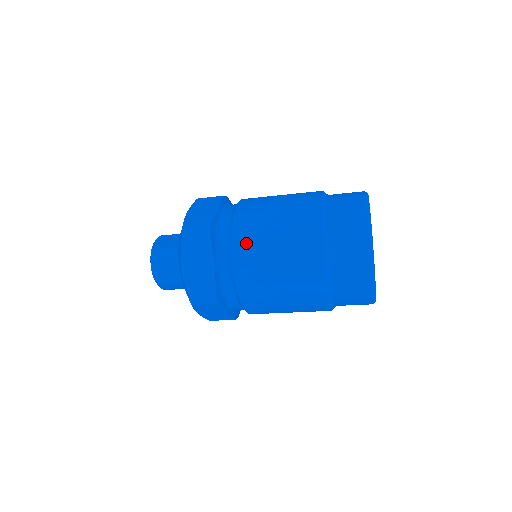
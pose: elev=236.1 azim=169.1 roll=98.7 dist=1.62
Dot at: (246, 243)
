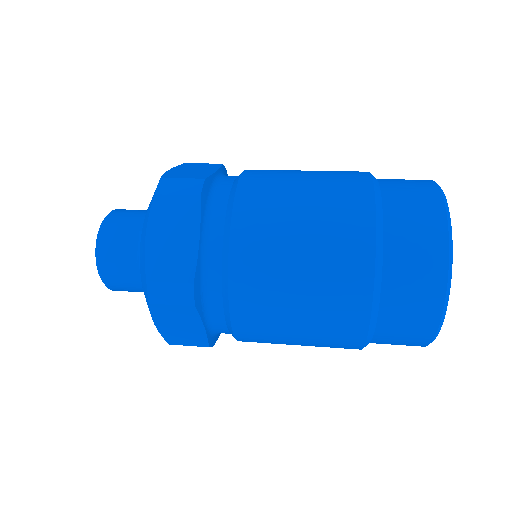
Dot at: (252, 315)
